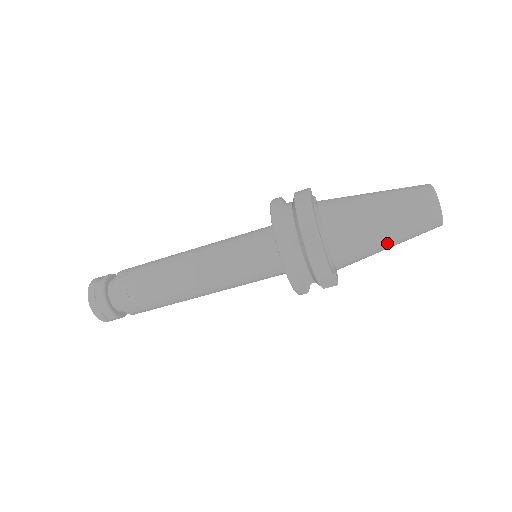
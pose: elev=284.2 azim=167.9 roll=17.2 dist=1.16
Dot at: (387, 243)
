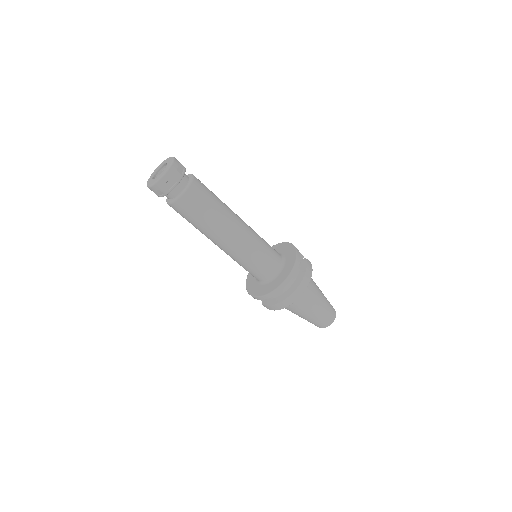
Dot at: (299, 316)
